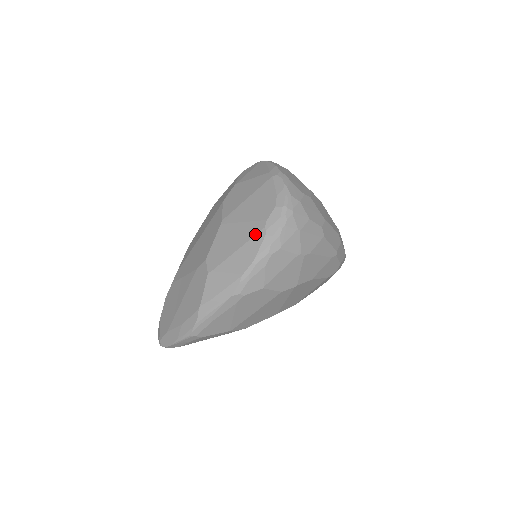
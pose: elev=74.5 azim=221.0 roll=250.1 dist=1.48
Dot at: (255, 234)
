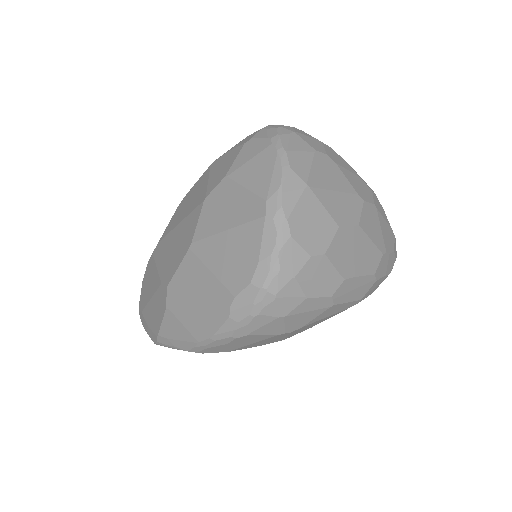
Dot at: (218, 306)
